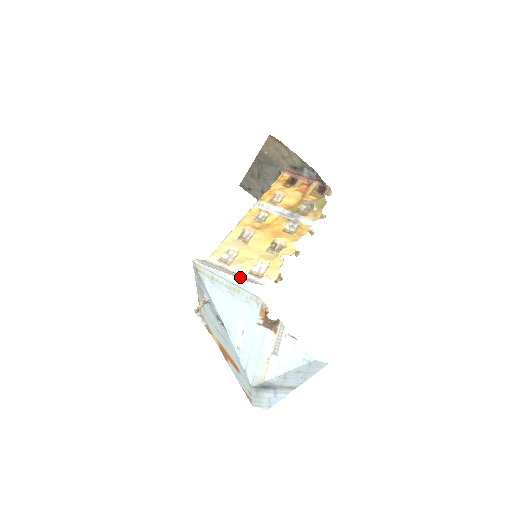
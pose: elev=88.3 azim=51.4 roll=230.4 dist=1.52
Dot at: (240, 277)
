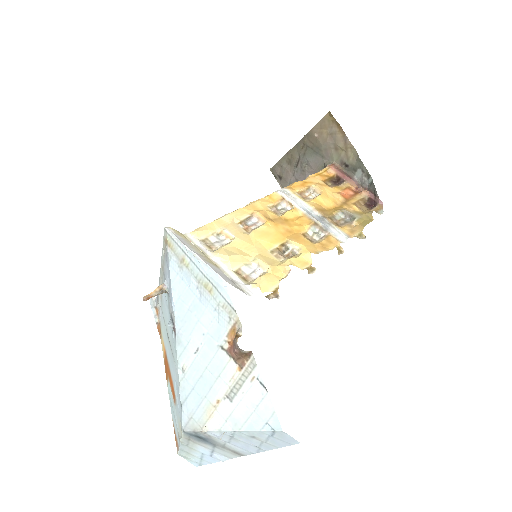
Dot at: (220, 272)
